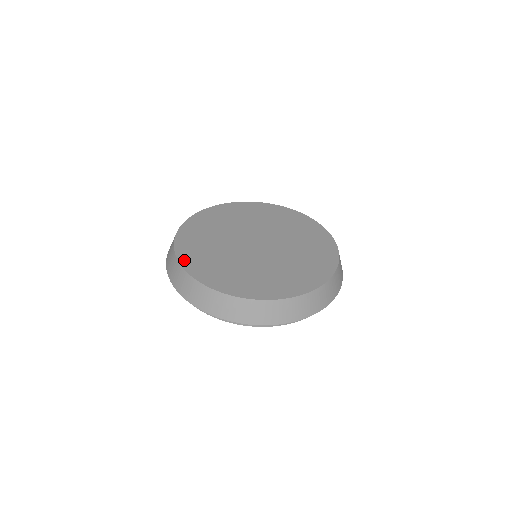
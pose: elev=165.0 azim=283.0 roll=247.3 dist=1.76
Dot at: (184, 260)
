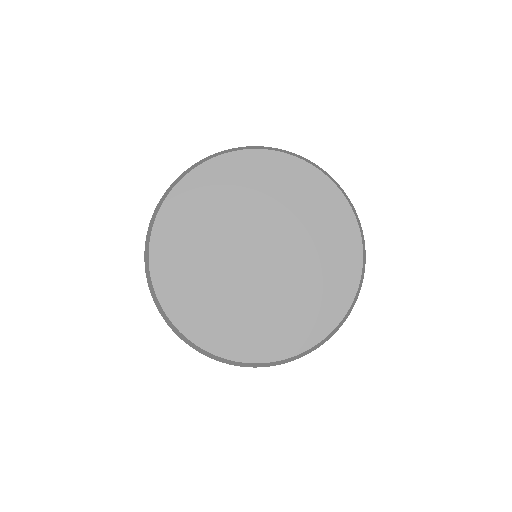
Dot at: (159, 284)
